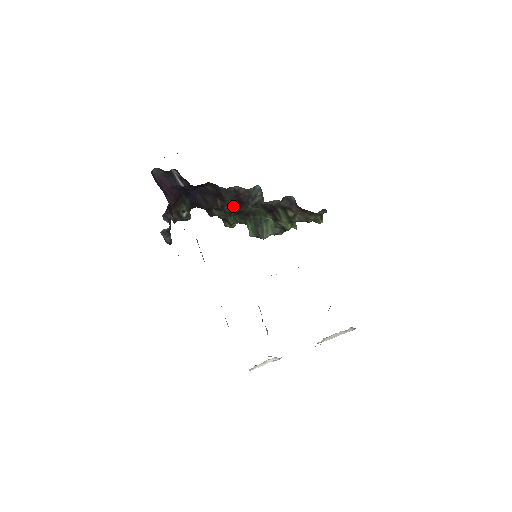
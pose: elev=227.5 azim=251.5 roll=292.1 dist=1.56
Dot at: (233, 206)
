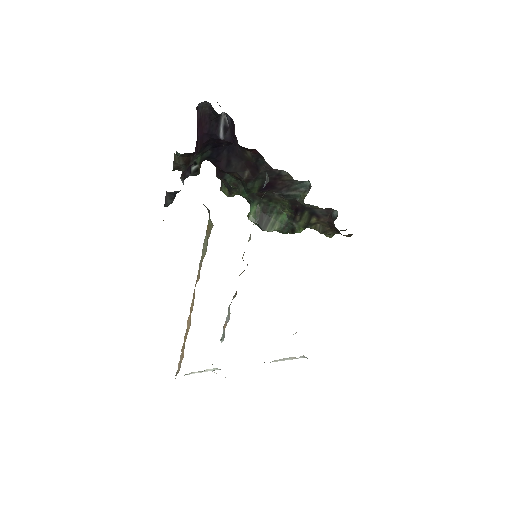
Dot at: (260, 185)
